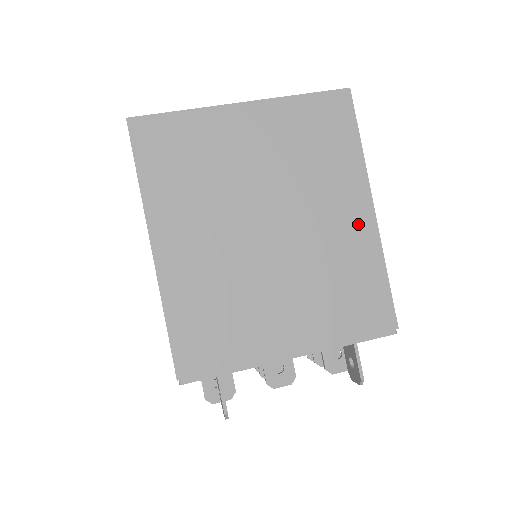
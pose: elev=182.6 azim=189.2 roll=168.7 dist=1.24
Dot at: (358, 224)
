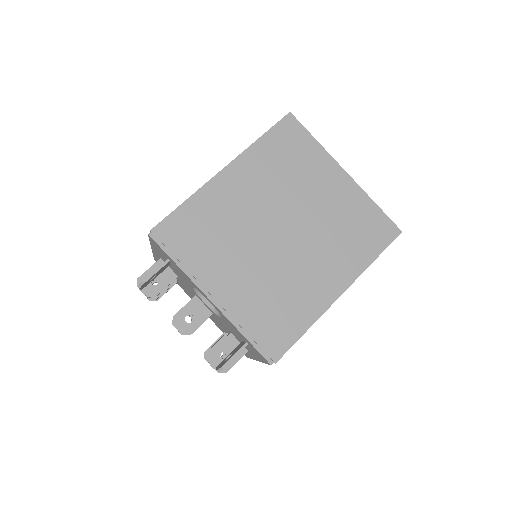
Dot at: (325, 290)
